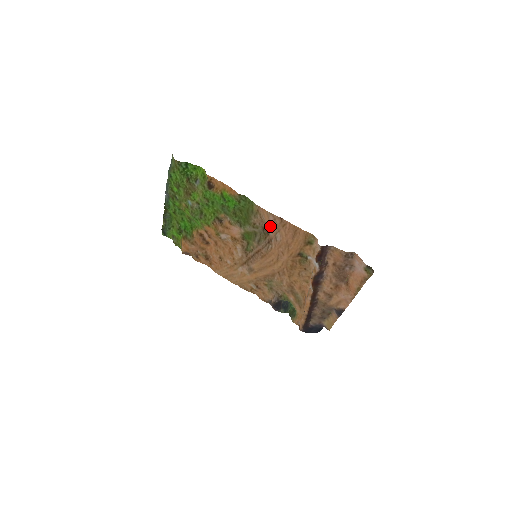
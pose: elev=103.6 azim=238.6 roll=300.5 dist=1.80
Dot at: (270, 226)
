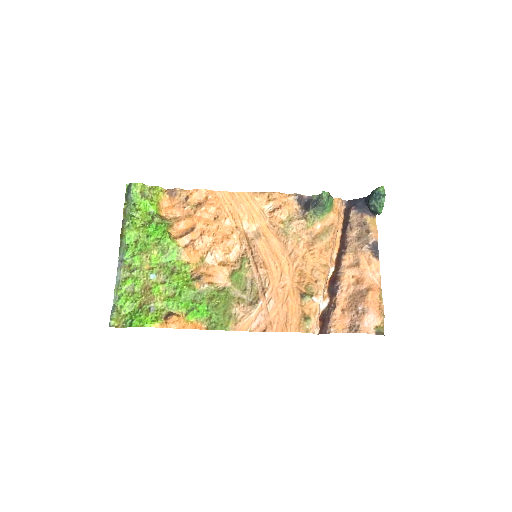
Dot at: (256, 314)
